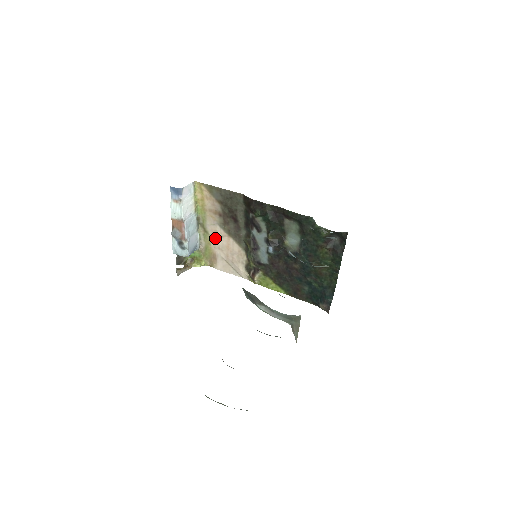
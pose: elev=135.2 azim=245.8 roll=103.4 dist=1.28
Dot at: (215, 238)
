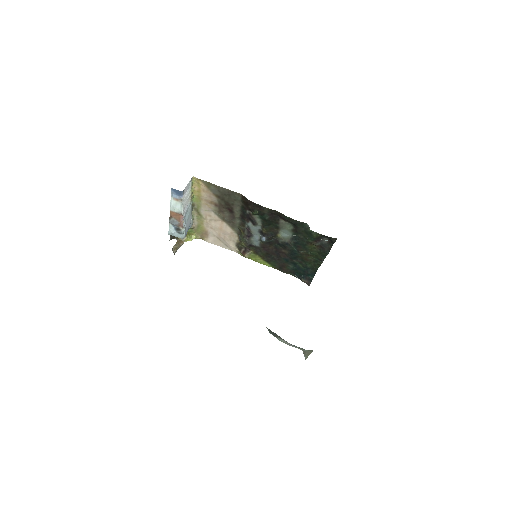
Dot at: (208, 220)
